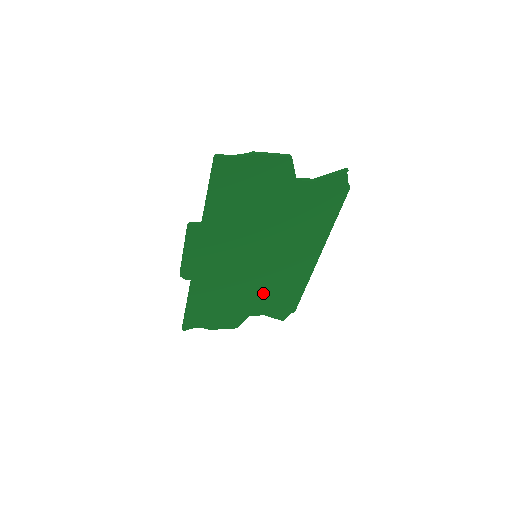
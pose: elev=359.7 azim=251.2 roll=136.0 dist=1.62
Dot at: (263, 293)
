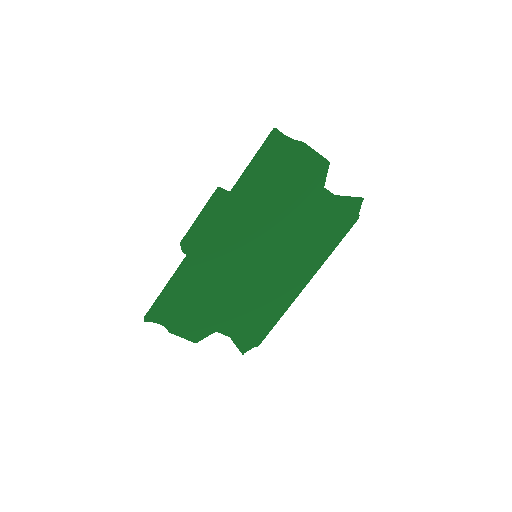
Dot at: (242, 306)
